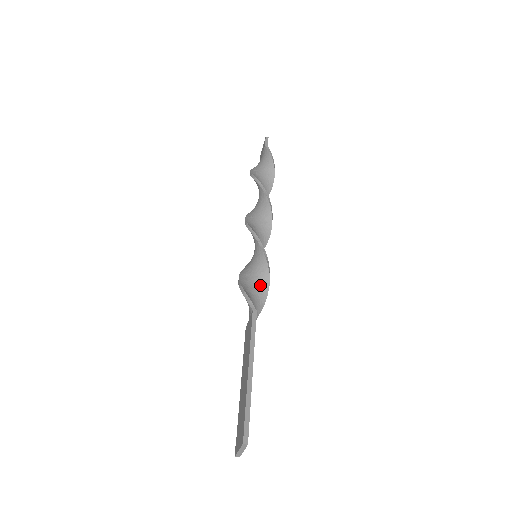
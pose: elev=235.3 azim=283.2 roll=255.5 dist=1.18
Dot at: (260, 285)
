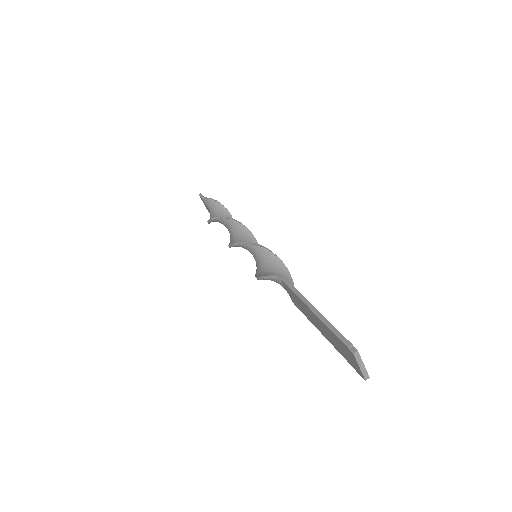
Dot at: (275, 267)
